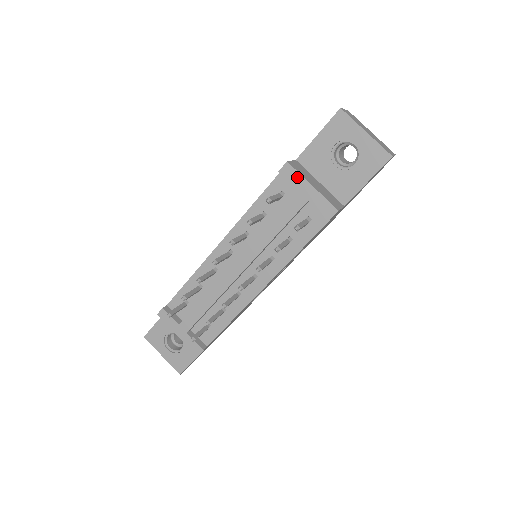
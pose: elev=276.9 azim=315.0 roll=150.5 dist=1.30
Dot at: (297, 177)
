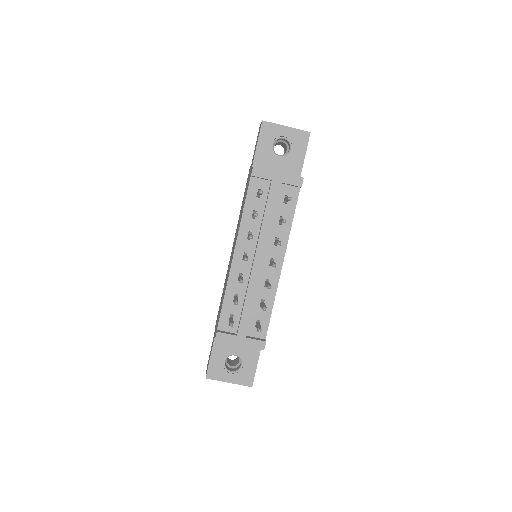
Dot at: (265, 172)
